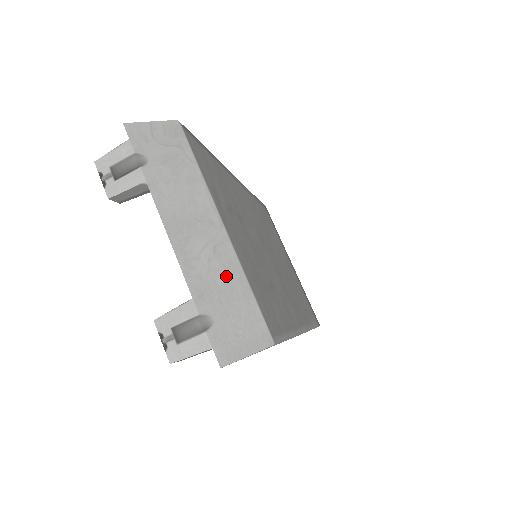
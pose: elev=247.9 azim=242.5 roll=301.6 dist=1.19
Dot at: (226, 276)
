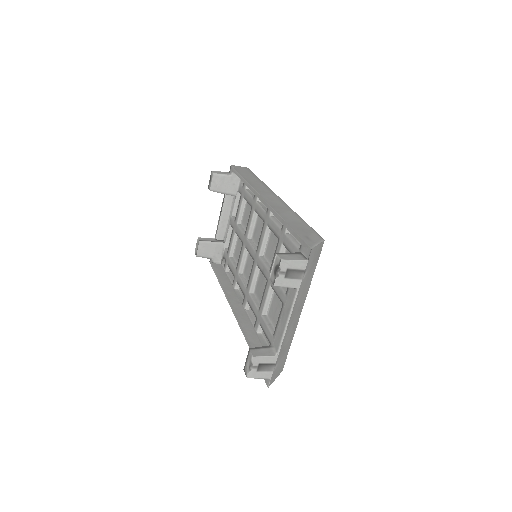
Dot at: (290, 339)
